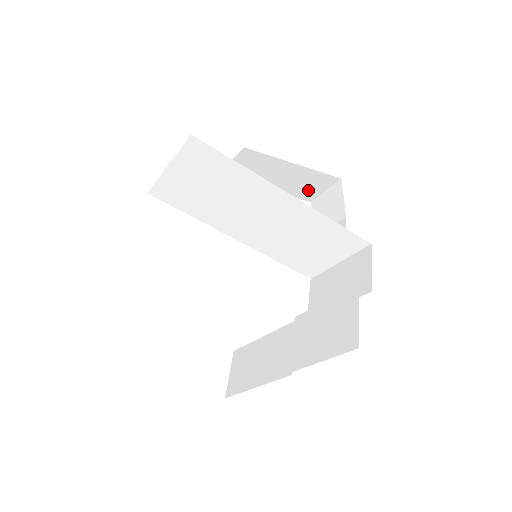
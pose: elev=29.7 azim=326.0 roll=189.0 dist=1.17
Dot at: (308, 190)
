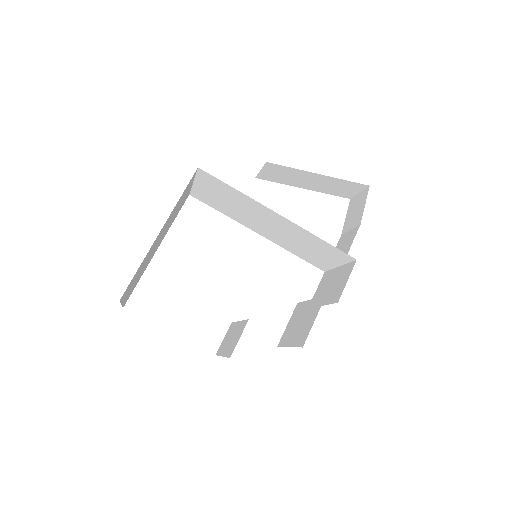
Dot at: (342, 191)
